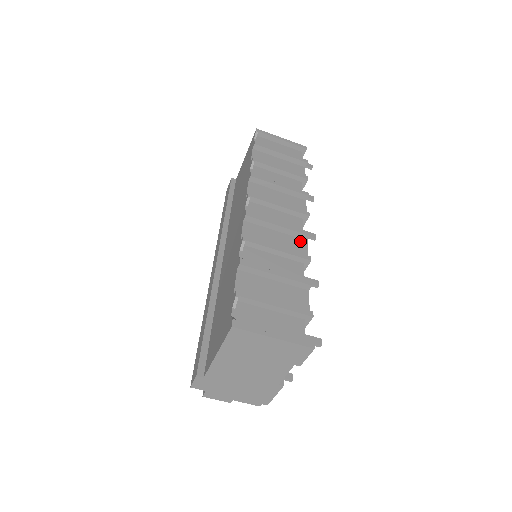
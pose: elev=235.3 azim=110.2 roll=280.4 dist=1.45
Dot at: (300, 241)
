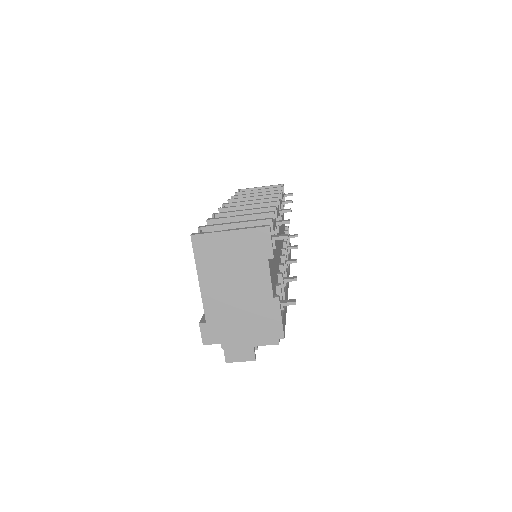
Dot at: occluded
